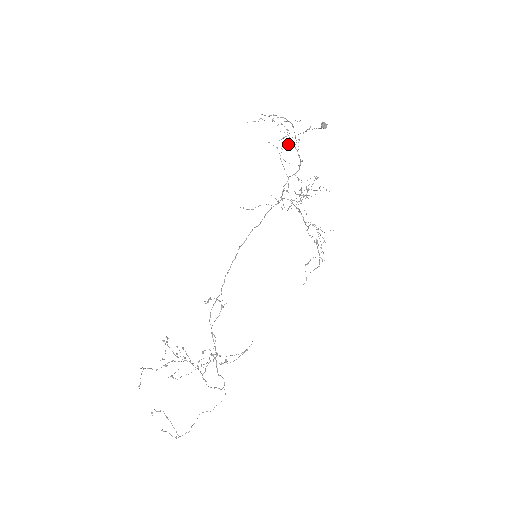
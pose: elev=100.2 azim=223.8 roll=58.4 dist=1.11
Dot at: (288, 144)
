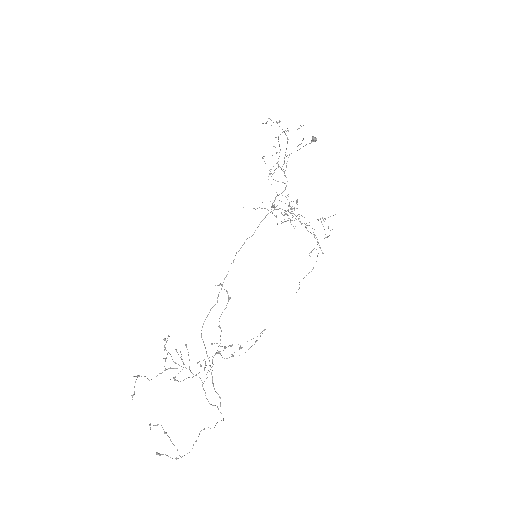
Dot at: occluded
